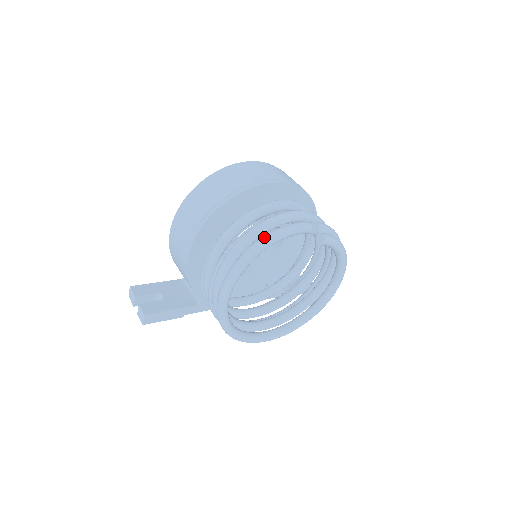
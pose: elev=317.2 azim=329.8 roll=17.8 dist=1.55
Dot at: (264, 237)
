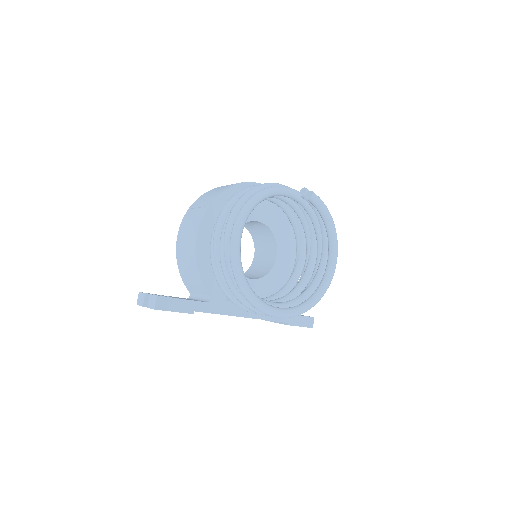
Dot at: (263, 189)
